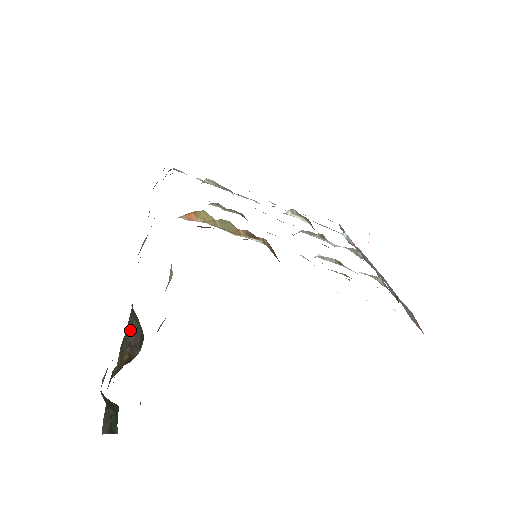
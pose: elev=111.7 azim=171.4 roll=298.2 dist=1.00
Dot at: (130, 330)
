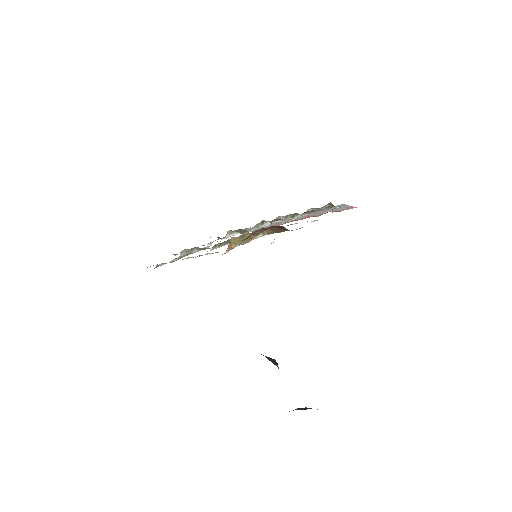
Dot at: occluded
